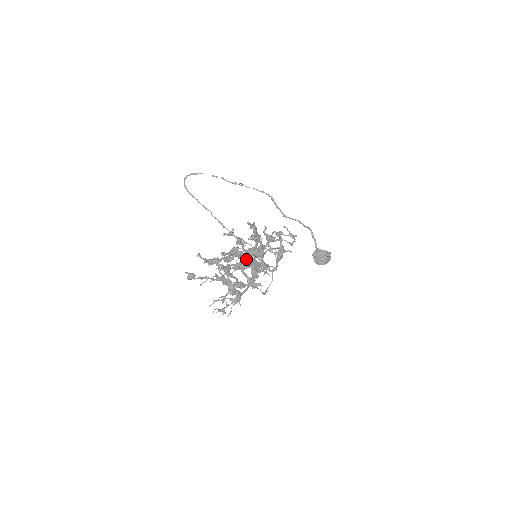
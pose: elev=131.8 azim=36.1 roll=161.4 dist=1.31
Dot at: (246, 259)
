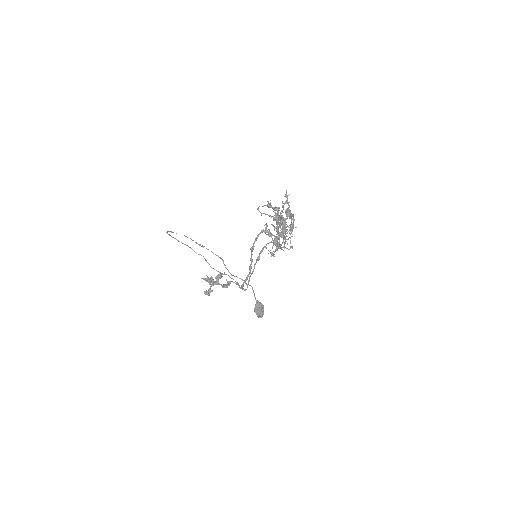
Dot at: occluded
